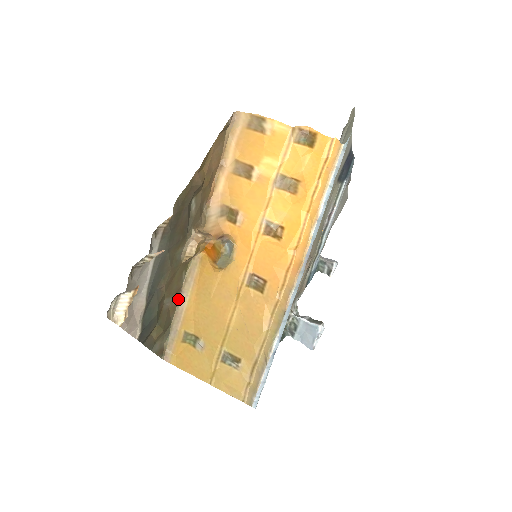
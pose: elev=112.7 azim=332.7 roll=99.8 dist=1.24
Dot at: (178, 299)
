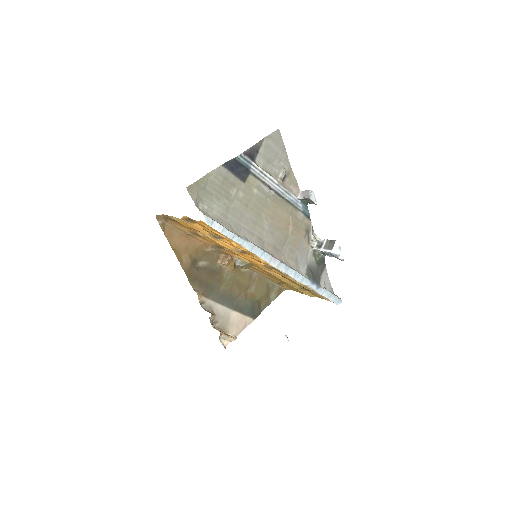
Dot at: (256, 275)
